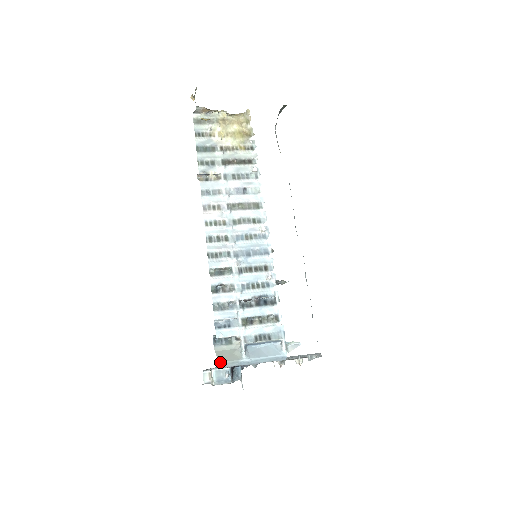
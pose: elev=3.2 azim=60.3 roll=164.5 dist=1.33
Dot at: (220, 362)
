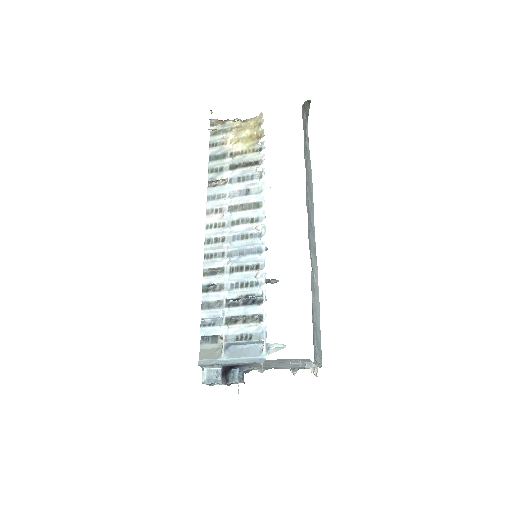
Dot at: (199, 359)
